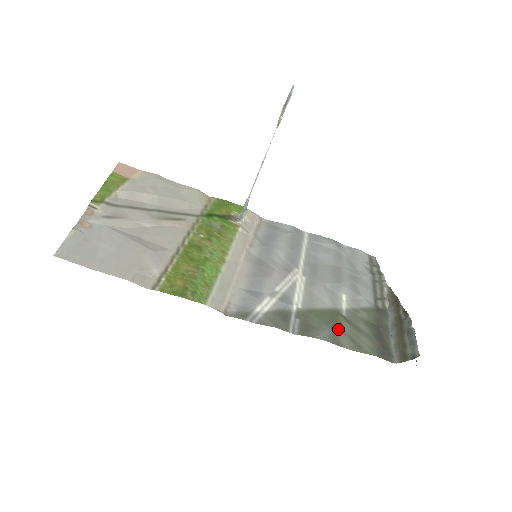
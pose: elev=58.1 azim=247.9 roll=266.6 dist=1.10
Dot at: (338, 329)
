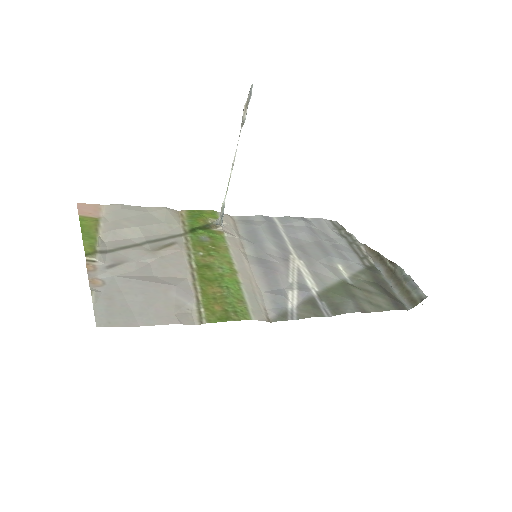
Dot at: (356, 298)
